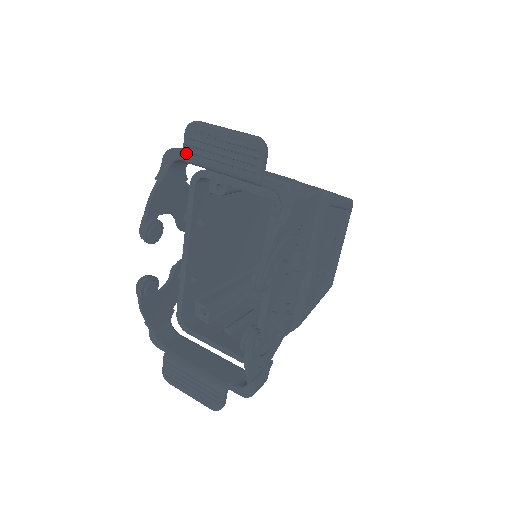
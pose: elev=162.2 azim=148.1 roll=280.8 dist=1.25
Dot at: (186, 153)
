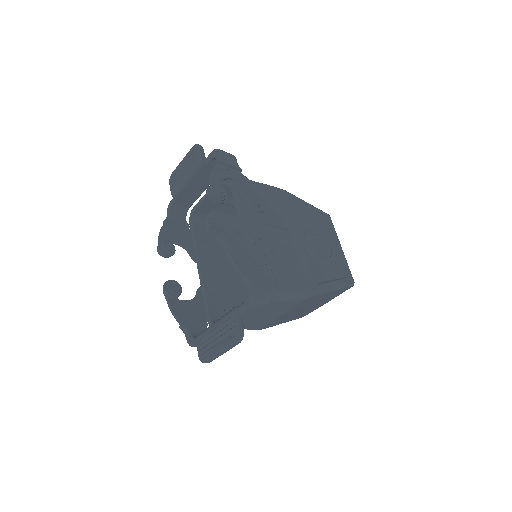
Dot at: (172, 191)
